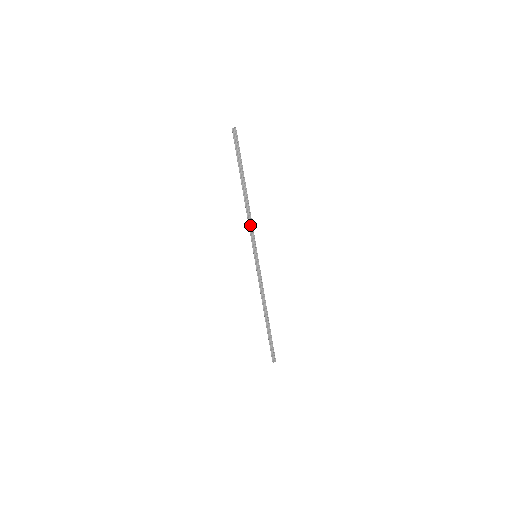
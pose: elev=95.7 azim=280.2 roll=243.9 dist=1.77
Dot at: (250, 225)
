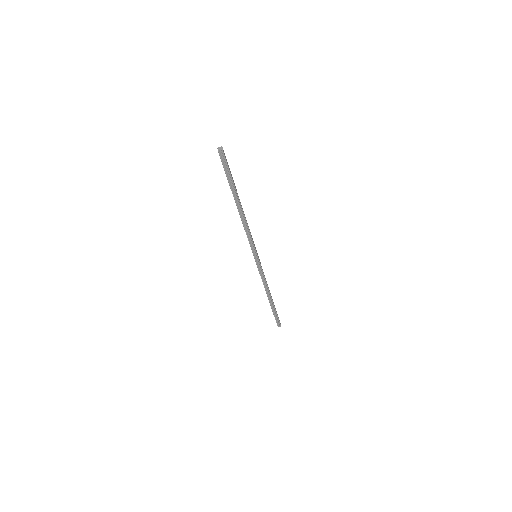
Dot at: (248, 234)
